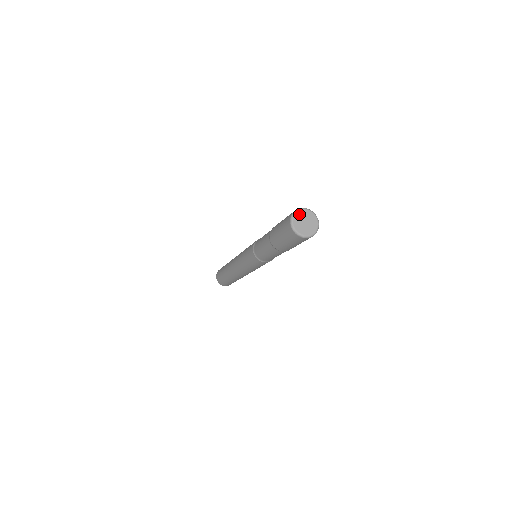
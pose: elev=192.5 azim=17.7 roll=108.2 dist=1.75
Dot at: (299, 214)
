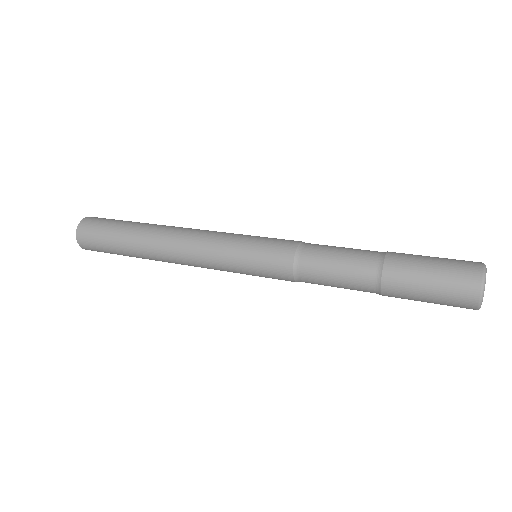
Dot at: occluded
